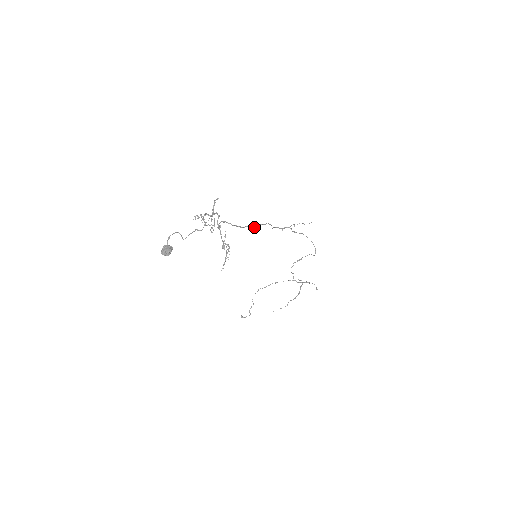
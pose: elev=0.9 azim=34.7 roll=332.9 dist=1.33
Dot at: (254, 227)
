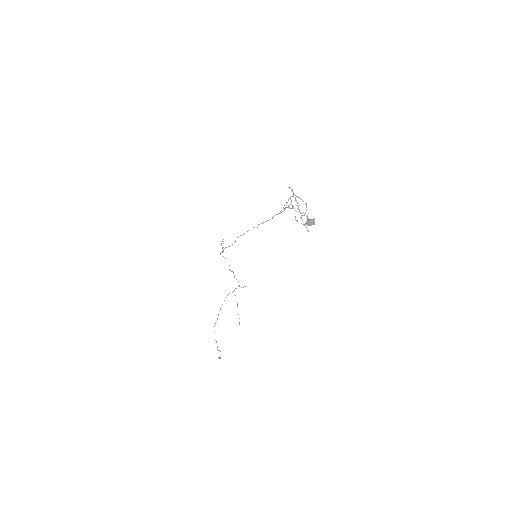
Dot at: occluded
